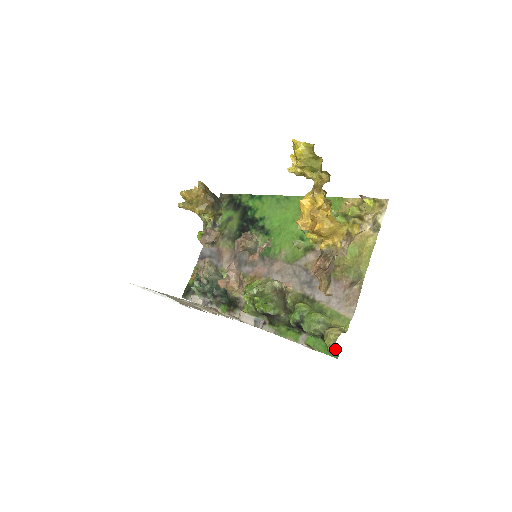
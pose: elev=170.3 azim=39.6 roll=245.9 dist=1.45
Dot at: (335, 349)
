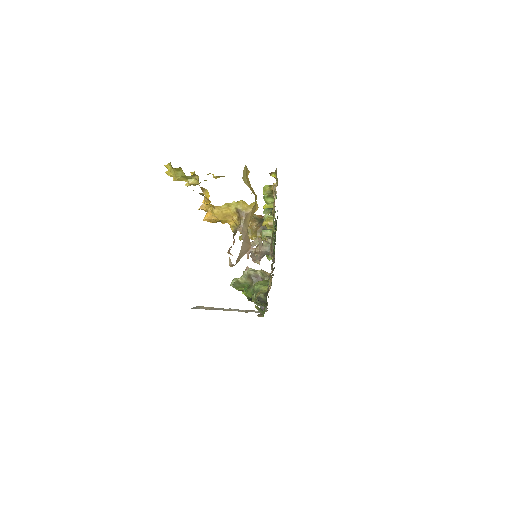
Dot at: (261, 310)
